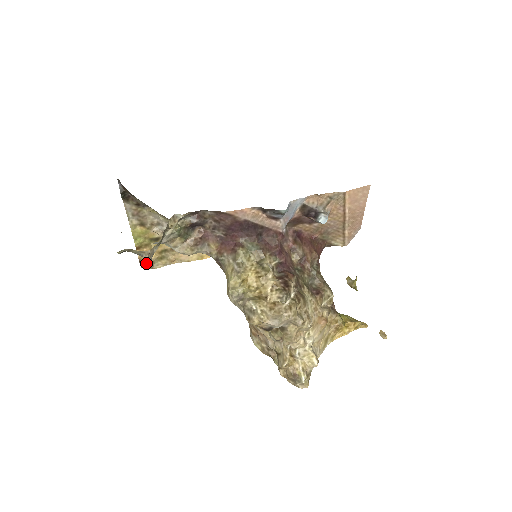
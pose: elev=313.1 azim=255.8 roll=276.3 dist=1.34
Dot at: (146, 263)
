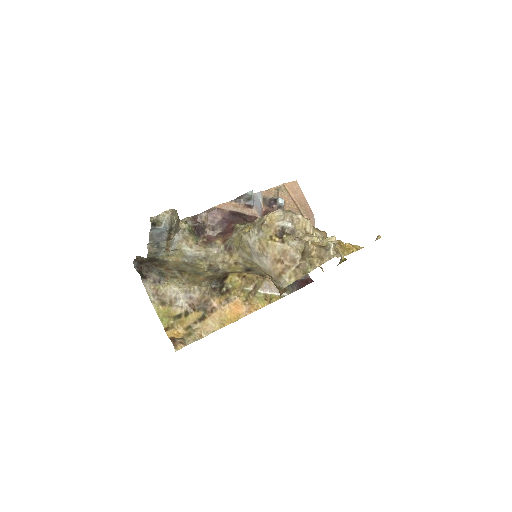
Dot at: (172, 218)
